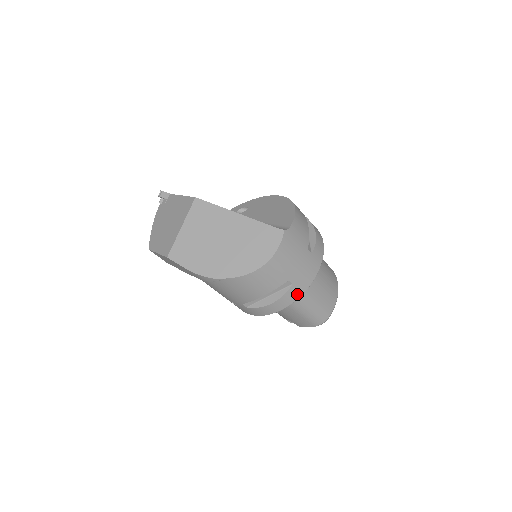
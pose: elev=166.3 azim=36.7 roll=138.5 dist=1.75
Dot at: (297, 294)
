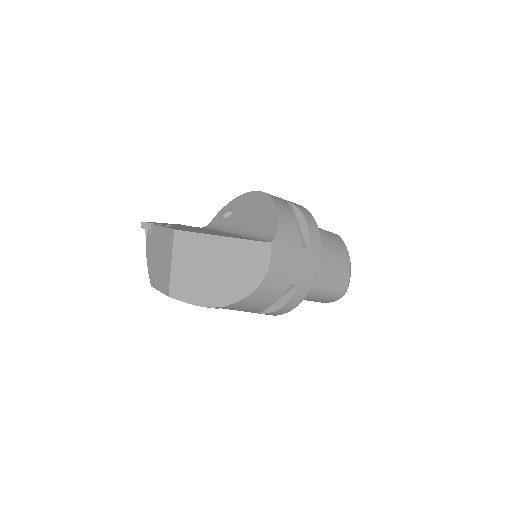
Dot at: (305, 291)
